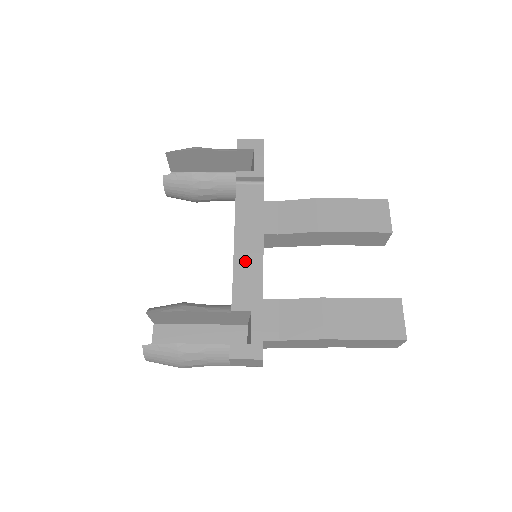
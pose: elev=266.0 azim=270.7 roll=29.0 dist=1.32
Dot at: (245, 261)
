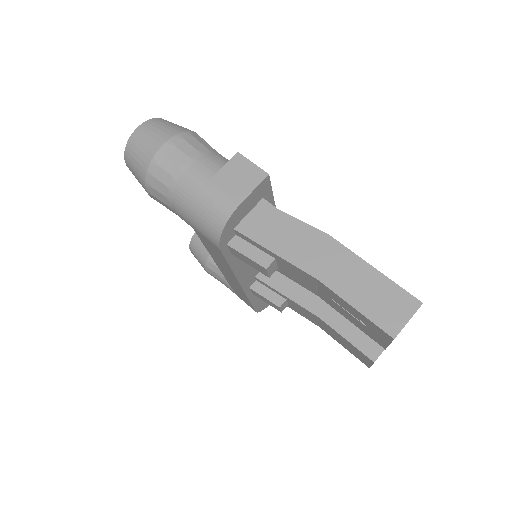
Dot at: occluded
